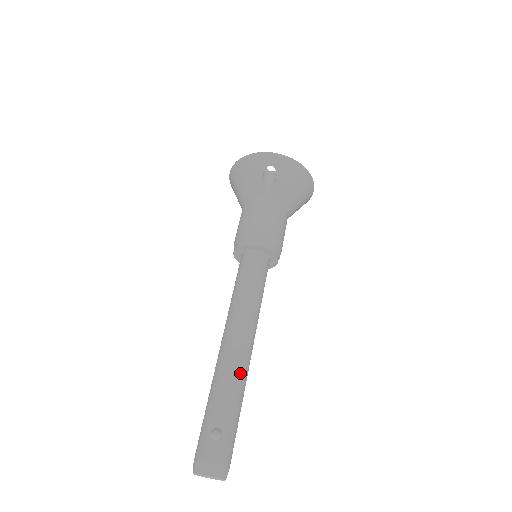
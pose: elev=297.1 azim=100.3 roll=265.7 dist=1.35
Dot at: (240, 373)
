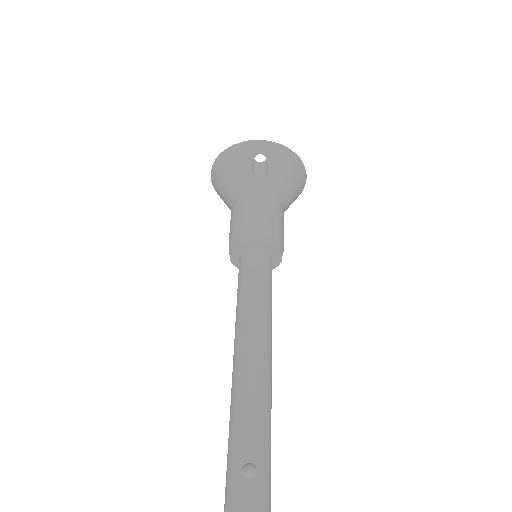
Dot at: (264, 391)
